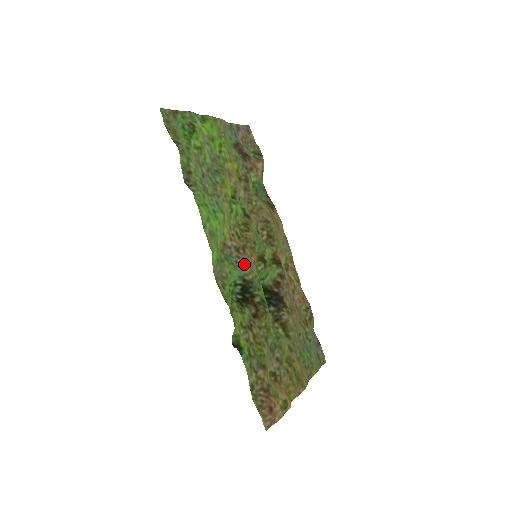
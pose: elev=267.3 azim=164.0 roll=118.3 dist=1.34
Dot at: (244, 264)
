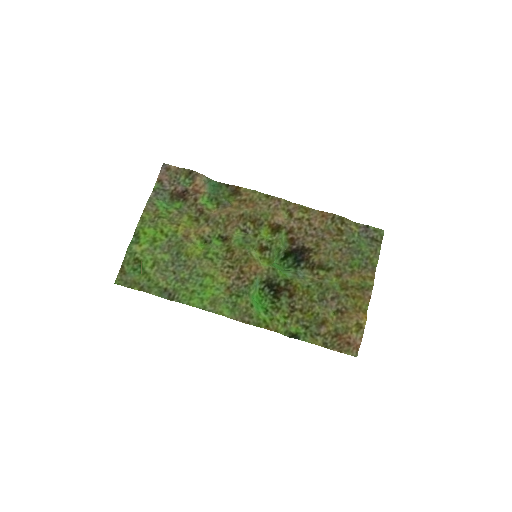
Dot at: (252, 279)
